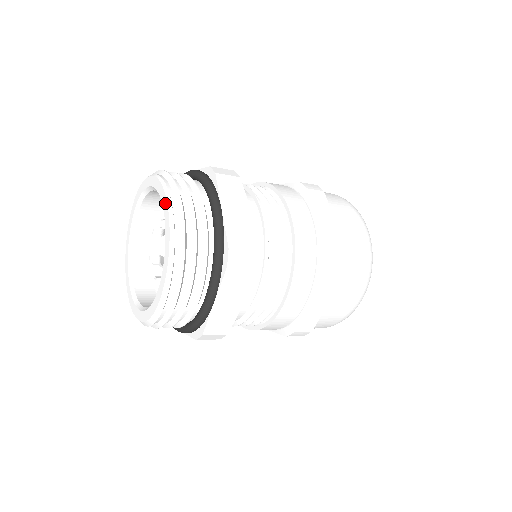
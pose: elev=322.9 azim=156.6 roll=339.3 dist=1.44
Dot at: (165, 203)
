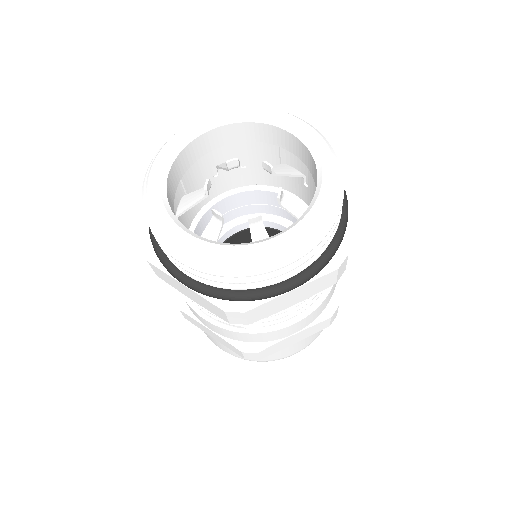
Dot at: (278, 113)
